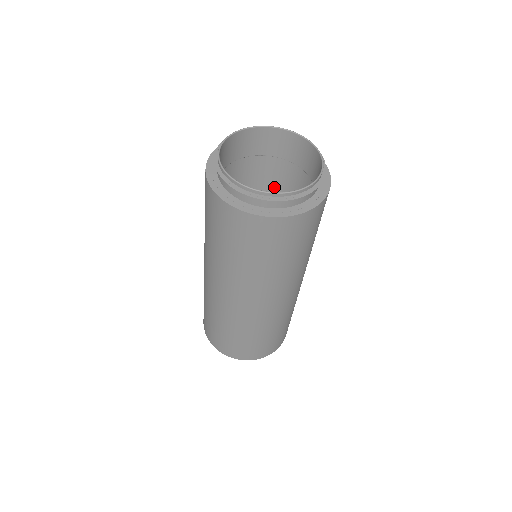
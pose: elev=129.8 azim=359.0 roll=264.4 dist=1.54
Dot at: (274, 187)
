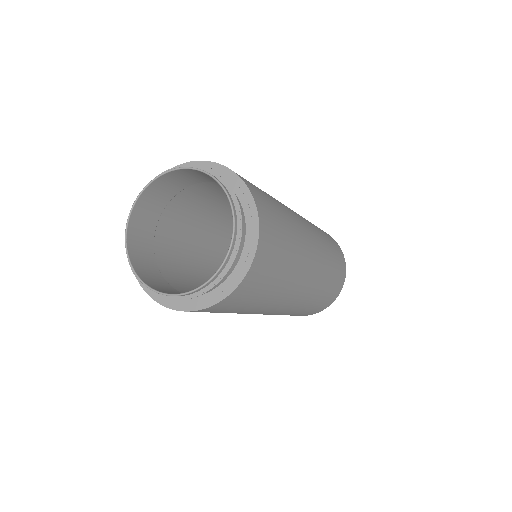
Dot at: occluded
